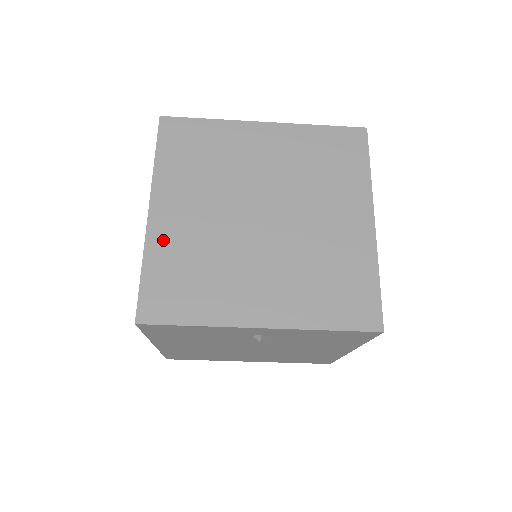
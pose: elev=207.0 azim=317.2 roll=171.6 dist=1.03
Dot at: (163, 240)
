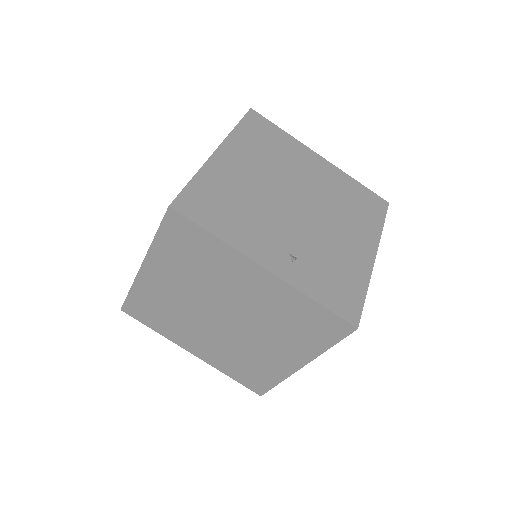
Dot at: (147, 287)
